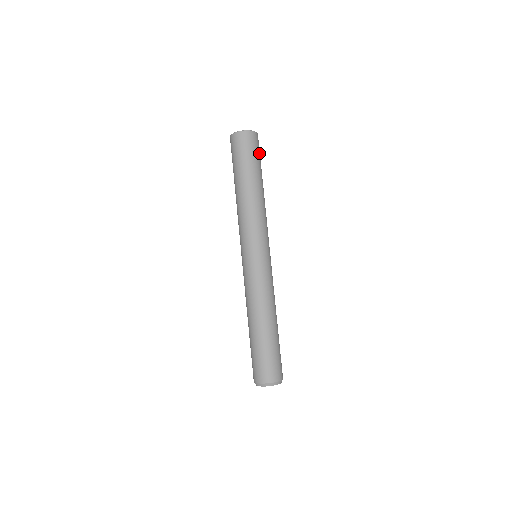
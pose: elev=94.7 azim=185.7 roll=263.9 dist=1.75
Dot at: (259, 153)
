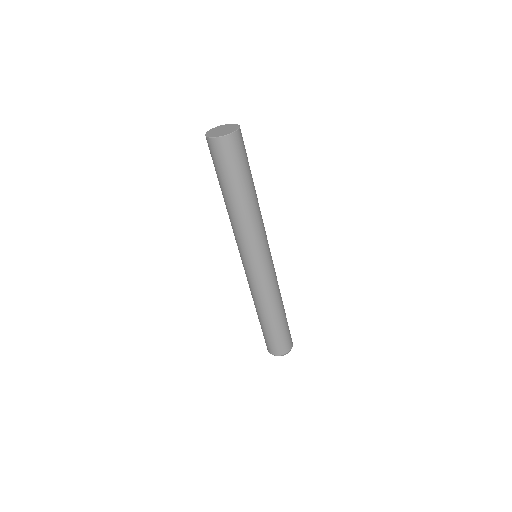
Dot at: (243, 155)
